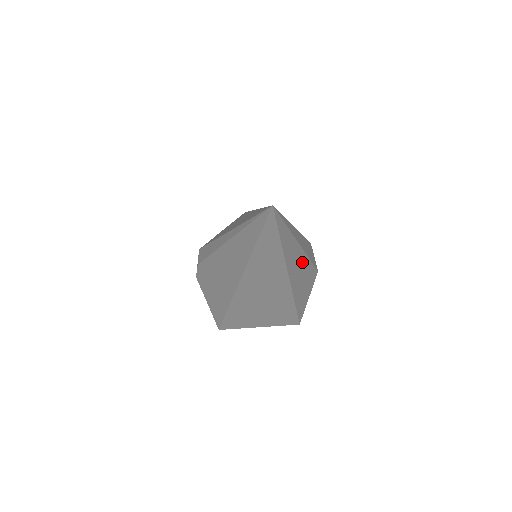
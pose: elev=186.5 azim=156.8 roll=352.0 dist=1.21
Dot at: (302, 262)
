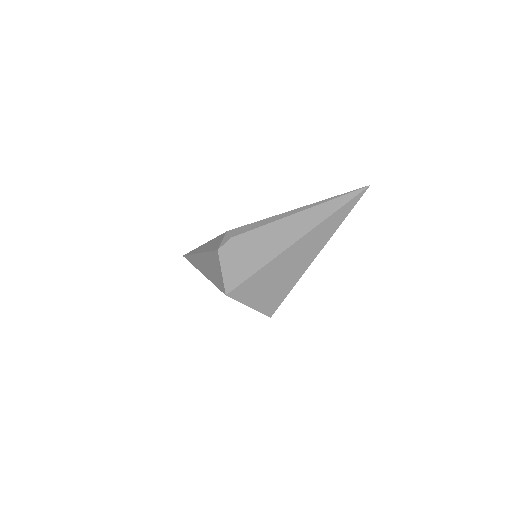
Dot at: occluded
